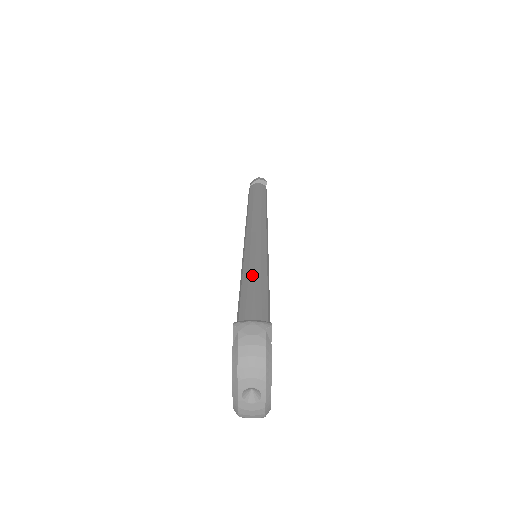
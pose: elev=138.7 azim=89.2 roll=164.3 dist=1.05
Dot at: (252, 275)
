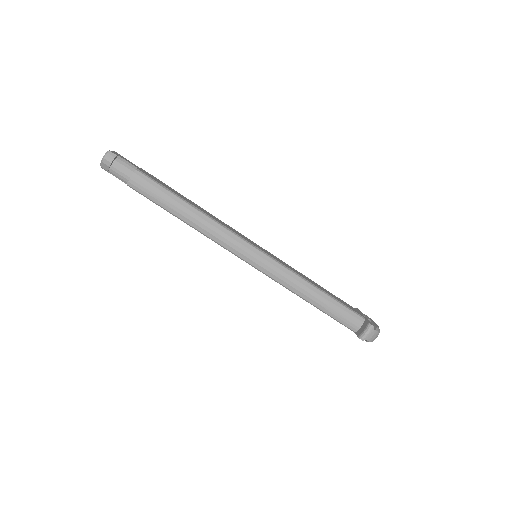
Dot at: (306, 293)
